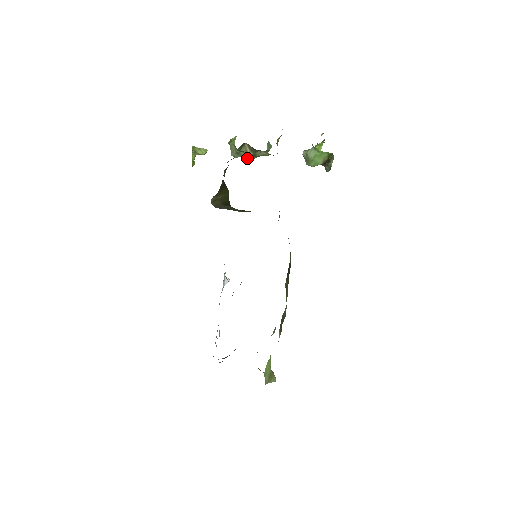
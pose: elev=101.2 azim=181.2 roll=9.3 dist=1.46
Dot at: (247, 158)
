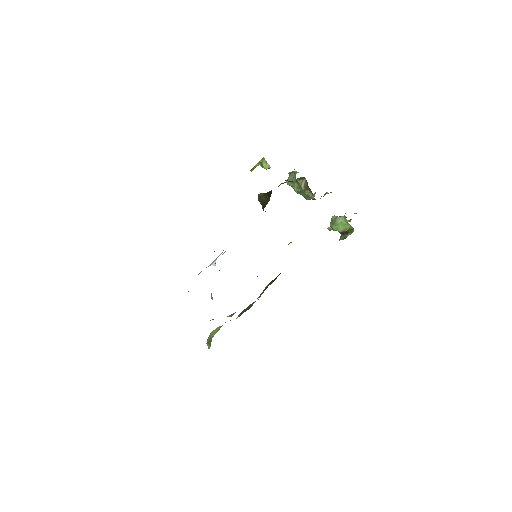
Dot at: (296, 190)
